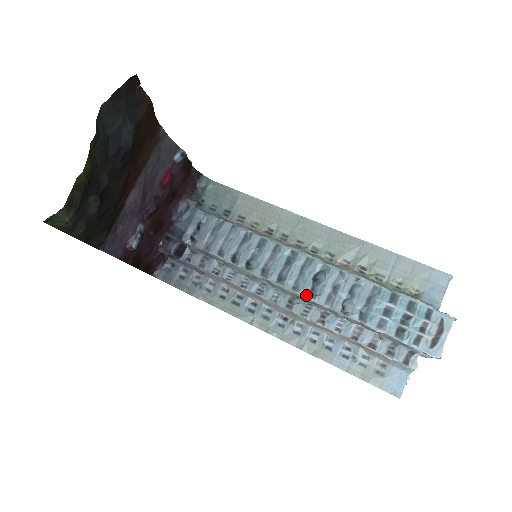
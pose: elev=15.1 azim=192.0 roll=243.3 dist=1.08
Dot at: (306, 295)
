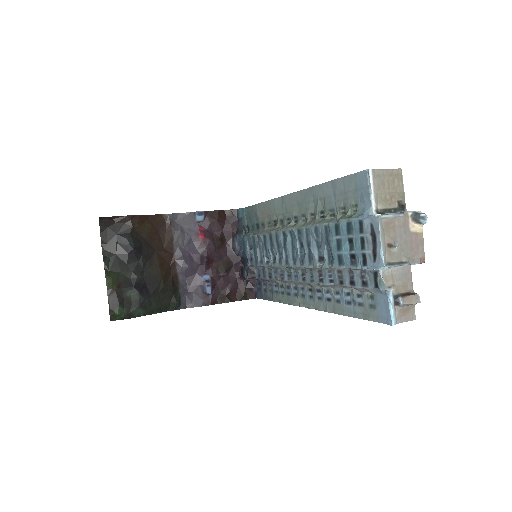
Dot at: (299, 265)
